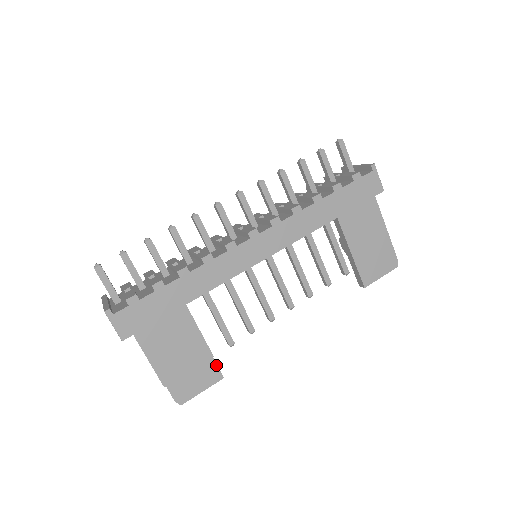
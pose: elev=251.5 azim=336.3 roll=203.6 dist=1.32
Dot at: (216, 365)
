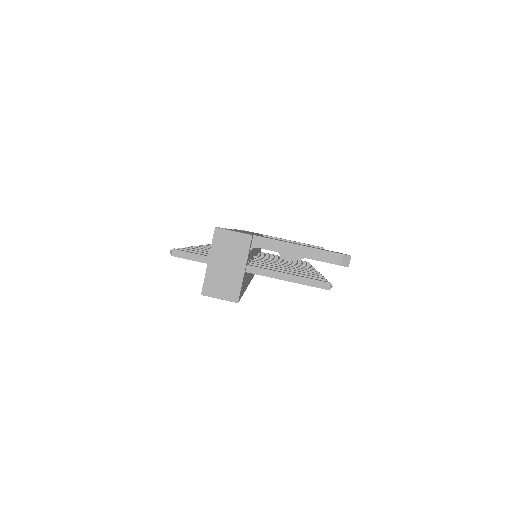
Dot at: occluded
